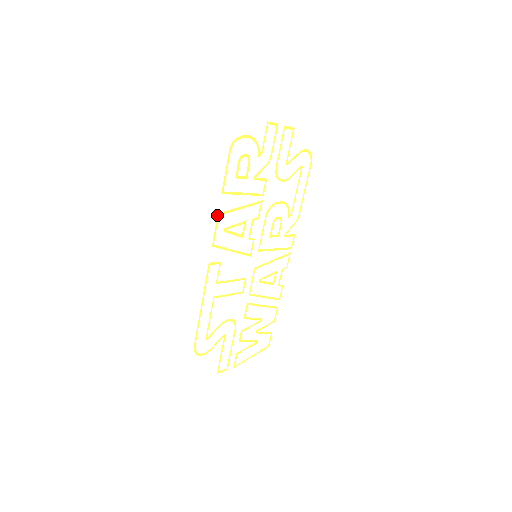
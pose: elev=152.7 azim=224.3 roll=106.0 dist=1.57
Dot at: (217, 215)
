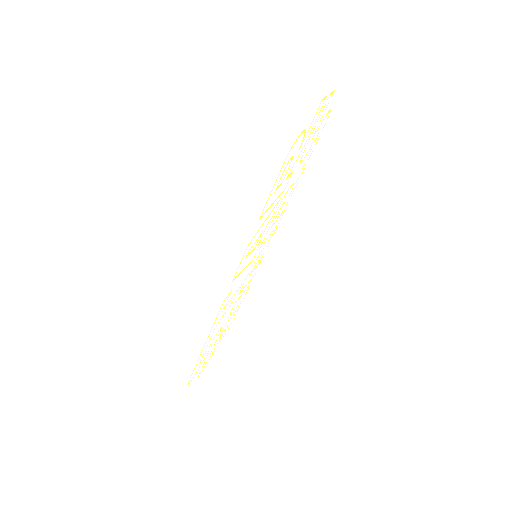
Dot at: occluded
